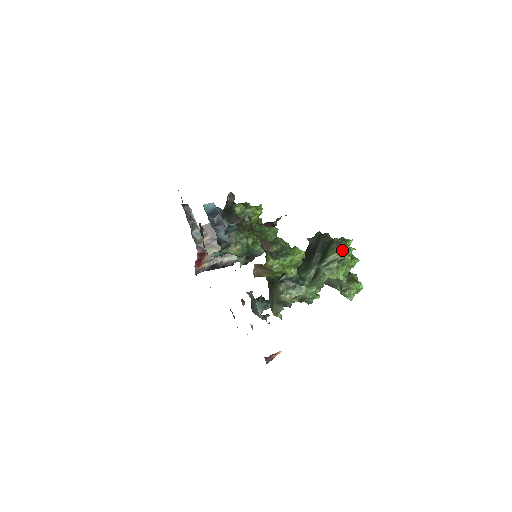
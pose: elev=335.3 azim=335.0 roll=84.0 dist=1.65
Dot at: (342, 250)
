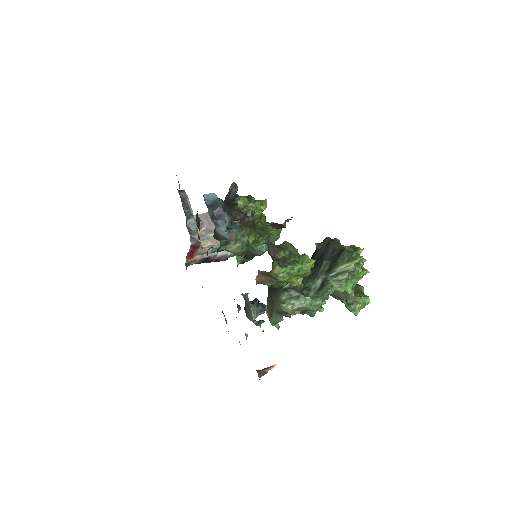
Dot at: (354, 261)
